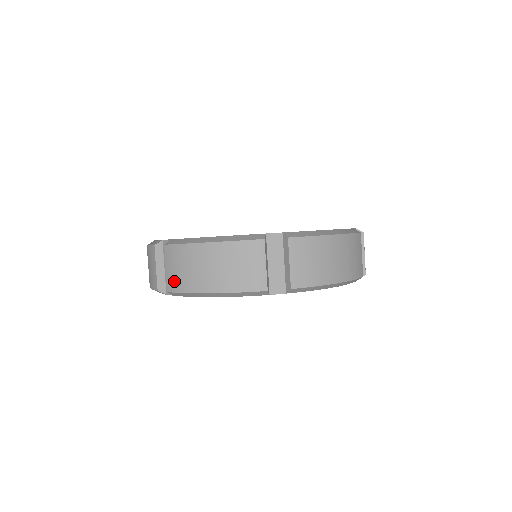
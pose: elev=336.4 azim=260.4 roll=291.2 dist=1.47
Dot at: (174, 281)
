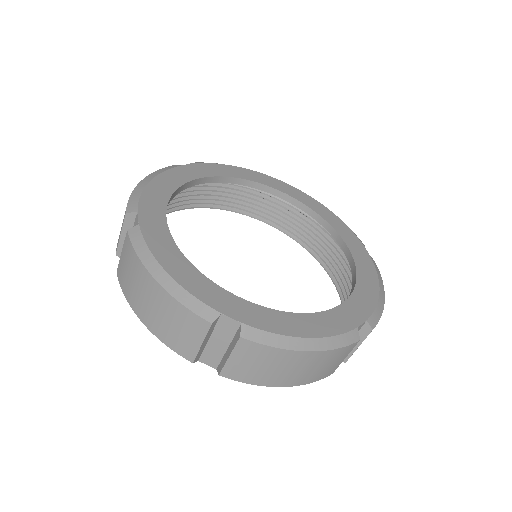
Dot at: (239, 372)
